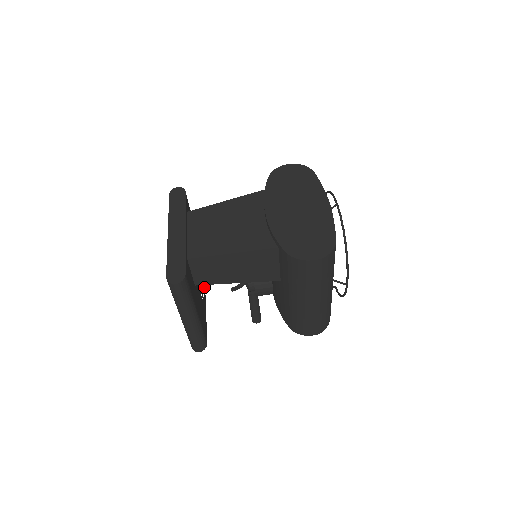
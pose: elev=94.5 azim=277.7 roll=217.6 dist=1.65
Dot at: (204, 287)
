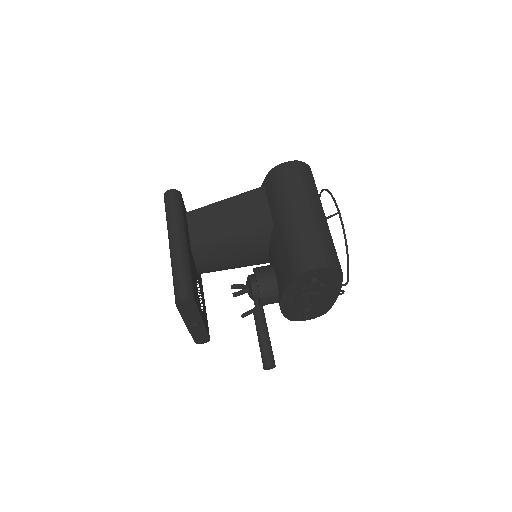
Dot at: (204, 322)
